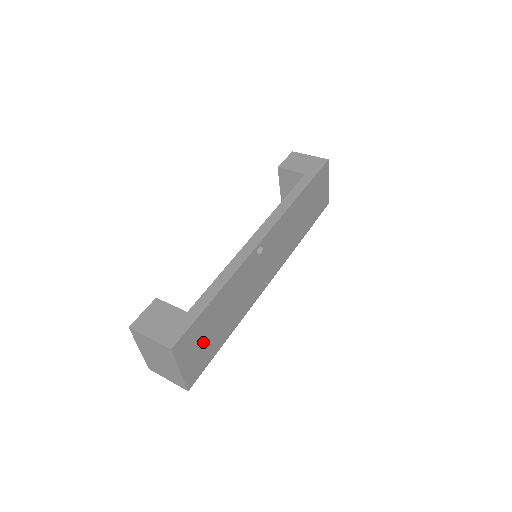
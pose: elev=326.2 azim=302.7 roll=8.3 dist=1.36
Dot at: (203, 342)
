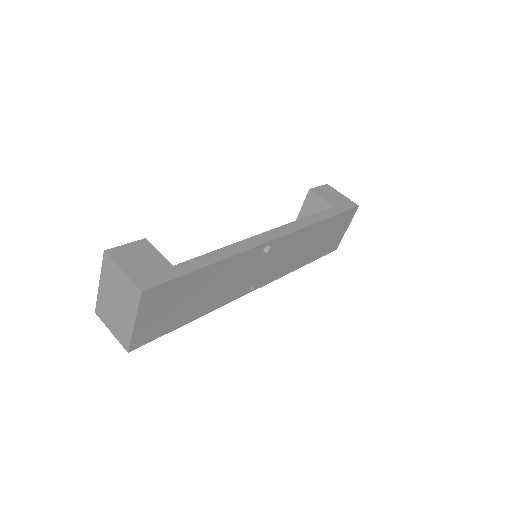
Dot at: (171, 307)
